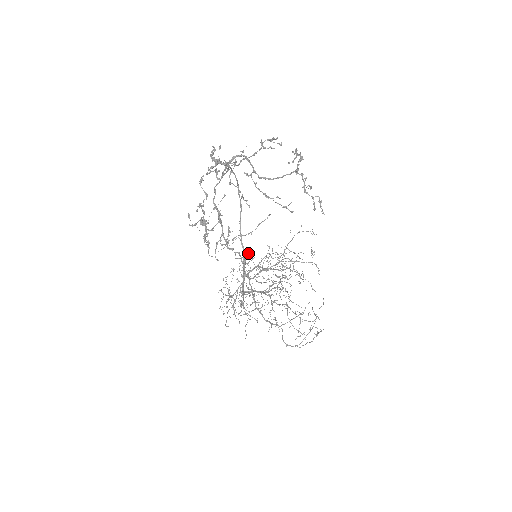
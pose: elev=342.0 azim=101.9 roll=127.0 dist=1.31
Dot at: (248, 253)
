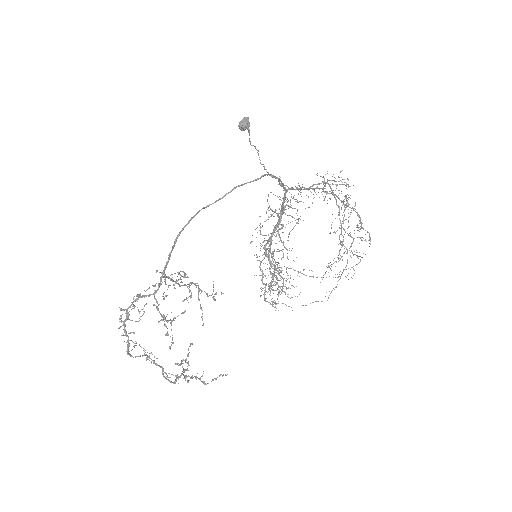
Dot at: occluded
